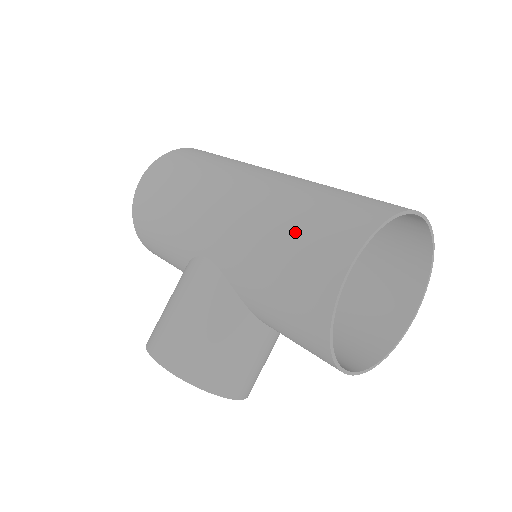
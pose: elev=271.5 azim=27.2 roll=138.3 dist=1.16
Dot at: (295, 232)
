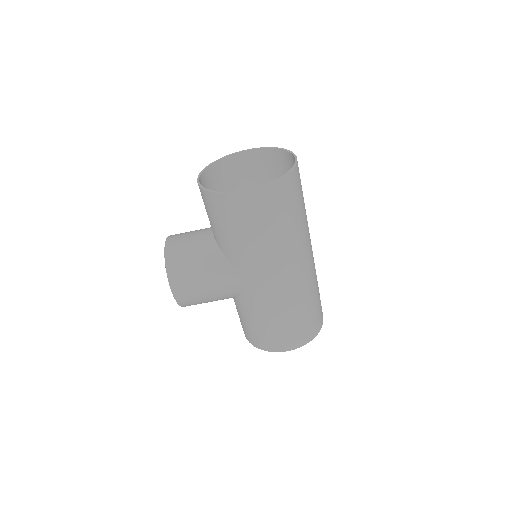
Dot at: (287, 325)
